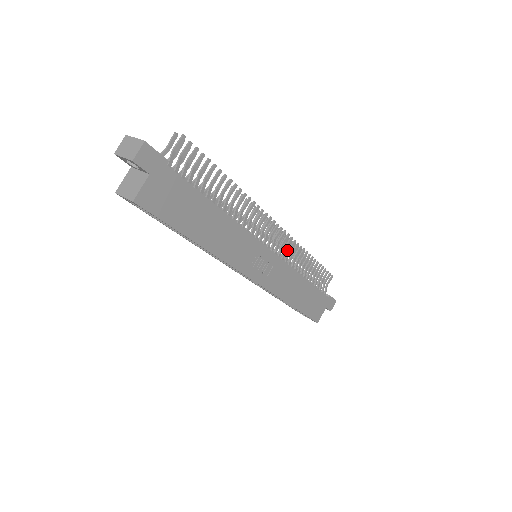
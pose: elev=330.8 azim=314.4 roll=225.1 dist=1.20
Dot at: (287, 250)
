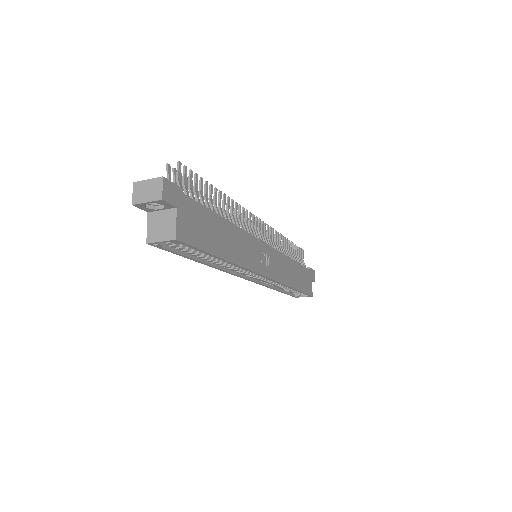
Dot at: (271, 240)
